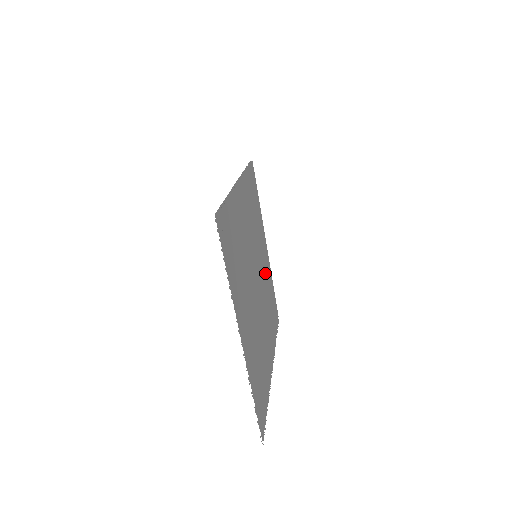
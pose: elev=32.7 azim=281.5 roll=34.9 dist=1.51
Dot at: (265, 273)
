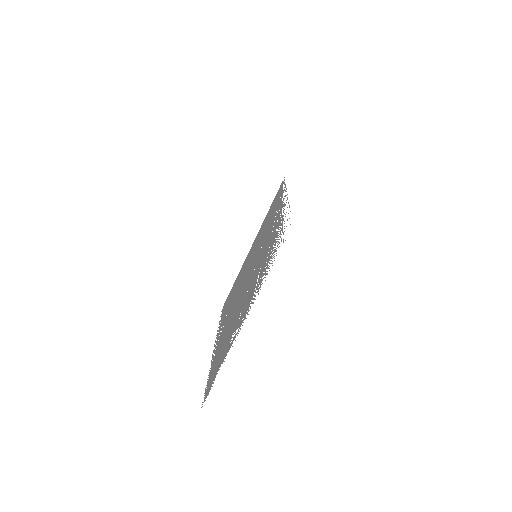
Dot at: (244, 270)
